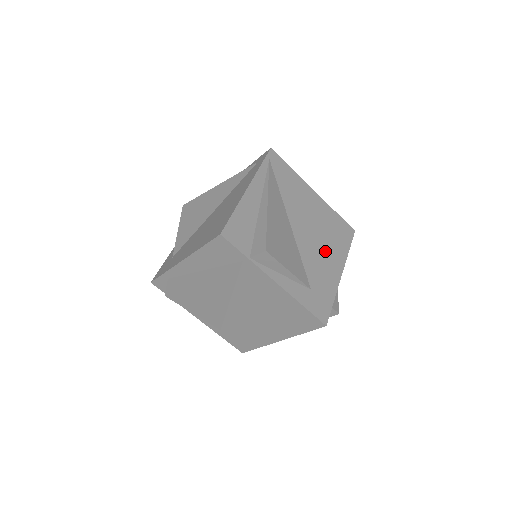
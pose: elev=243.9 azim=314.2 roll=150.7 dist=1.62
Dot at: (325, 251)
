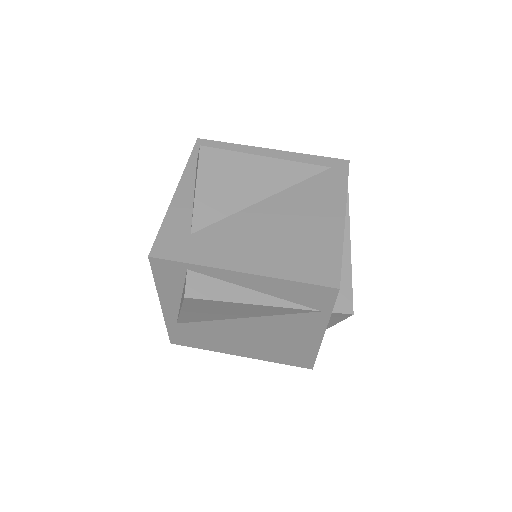
Dot at: occluded
